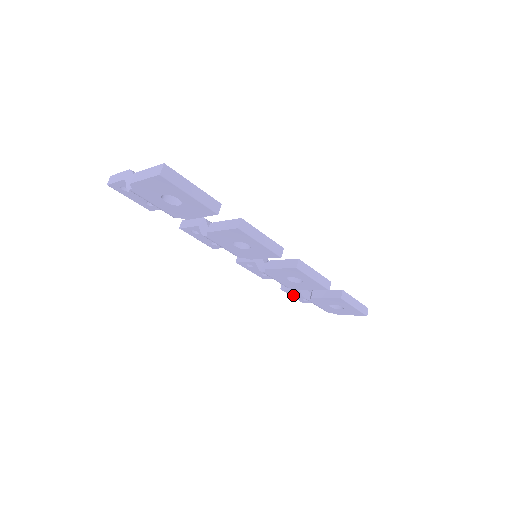
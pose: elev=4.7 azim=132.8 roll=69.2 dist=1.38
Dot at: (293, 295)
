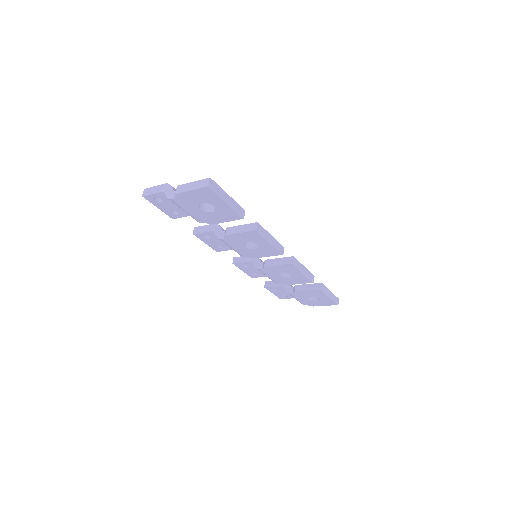
Dot at: (274, 292)
